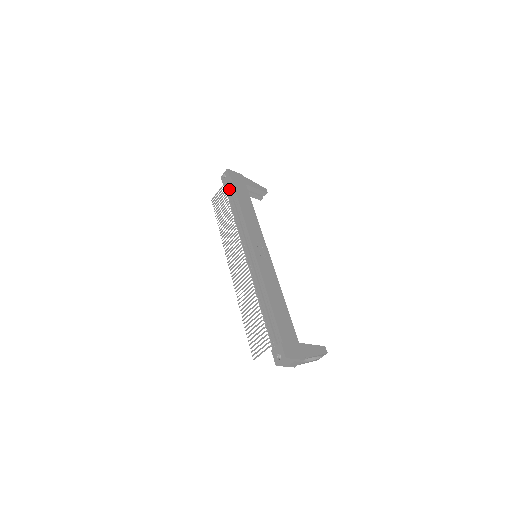
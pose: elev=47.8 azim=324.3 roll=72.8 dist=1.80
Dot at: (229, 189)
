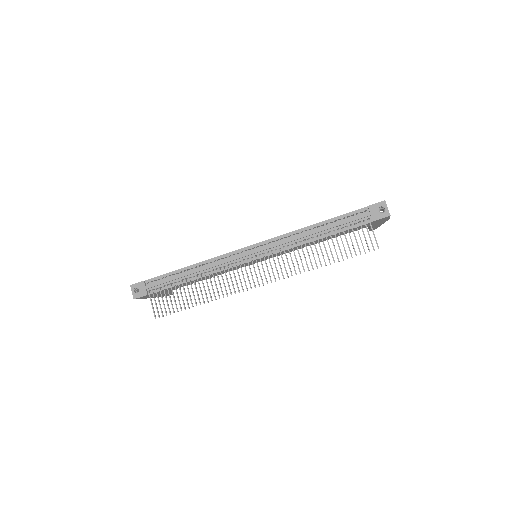
Dot at: (159, 282)
